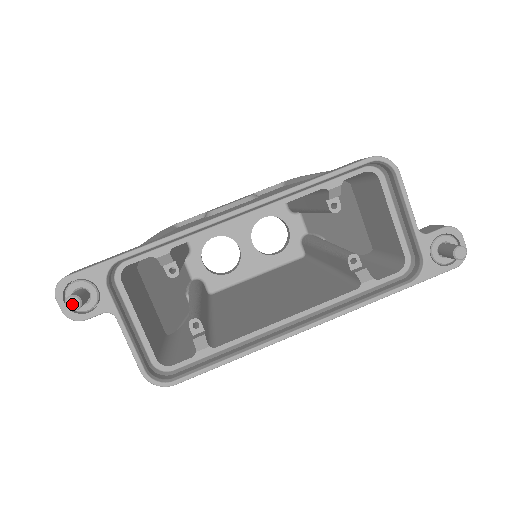
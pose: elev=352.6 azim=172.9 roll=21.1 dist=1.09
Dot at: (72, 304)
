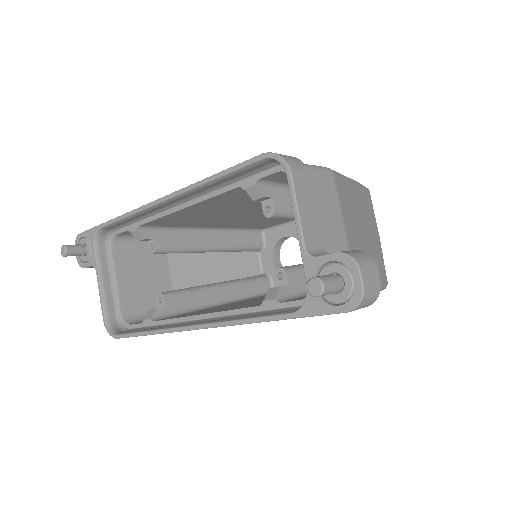
Dot at: (62, 251)
